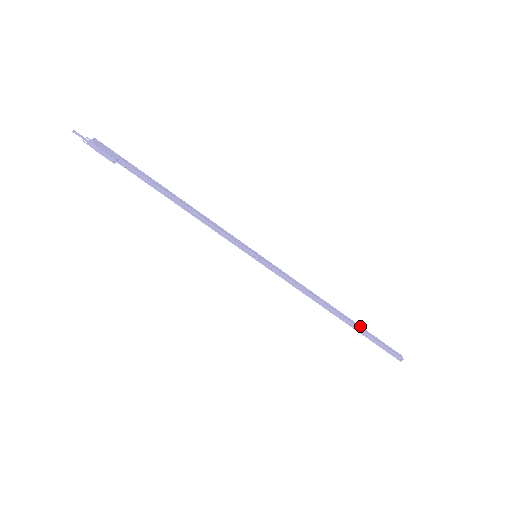
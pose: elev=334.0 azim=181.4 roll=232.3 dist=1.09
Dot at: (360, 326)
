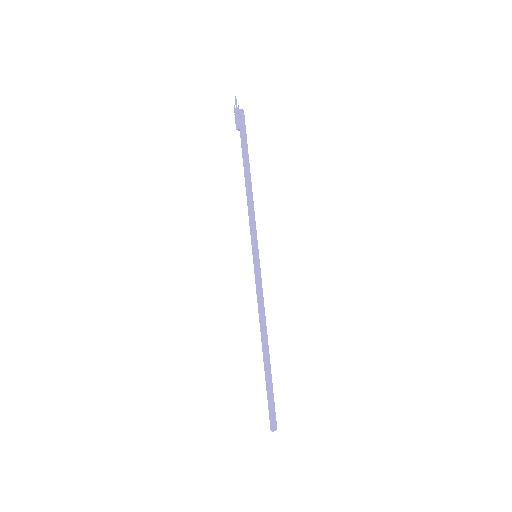
Dot at: (271, 374)
